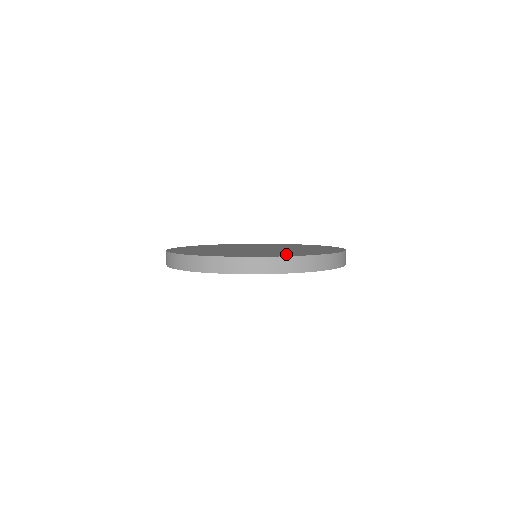
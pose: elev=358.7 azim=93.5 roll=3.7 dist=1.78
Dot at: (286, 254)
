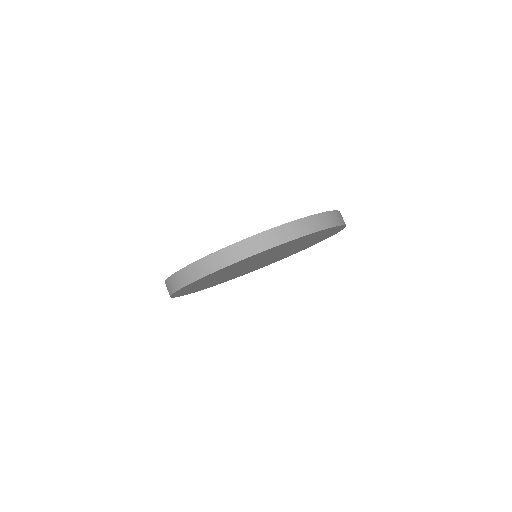
Dot at: occluded
